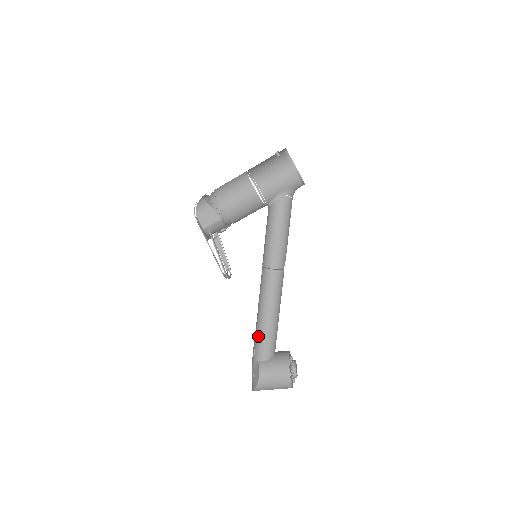
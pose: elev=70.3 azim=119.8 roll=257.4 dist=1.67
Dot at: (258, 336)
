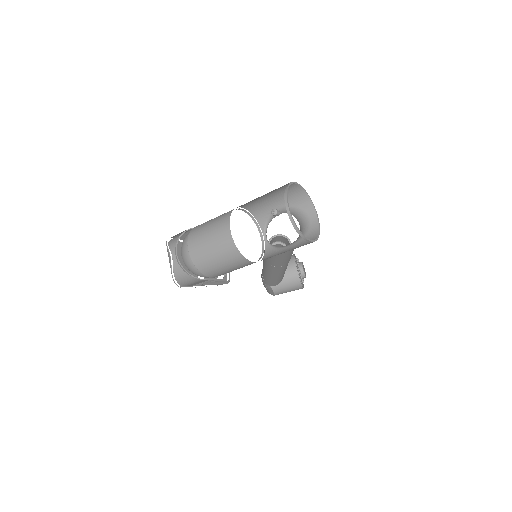
Dot at: (268, 281)
